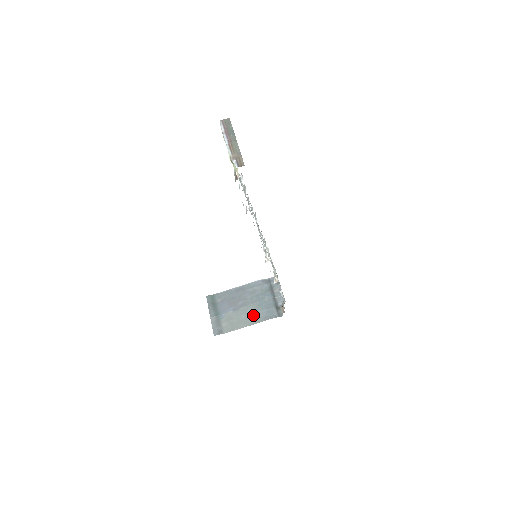
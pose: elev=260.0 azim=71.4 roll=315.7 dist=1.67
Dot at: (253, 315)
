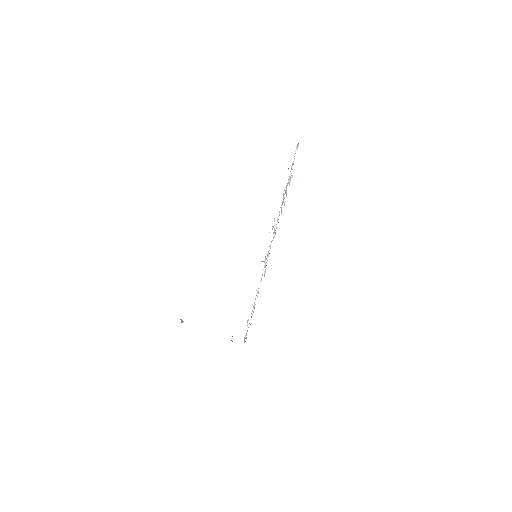
Dot at: occluded
